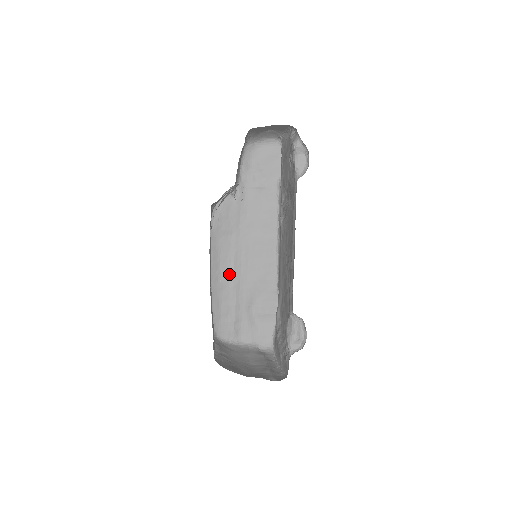
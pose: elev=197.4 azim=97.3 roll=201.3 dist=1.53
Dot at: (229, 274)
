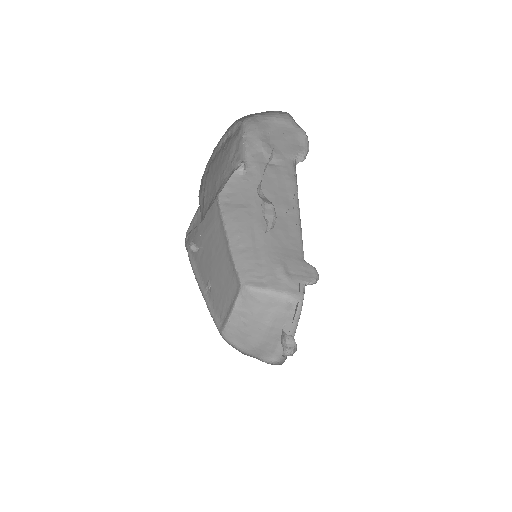
Dot at: (251, 239)
